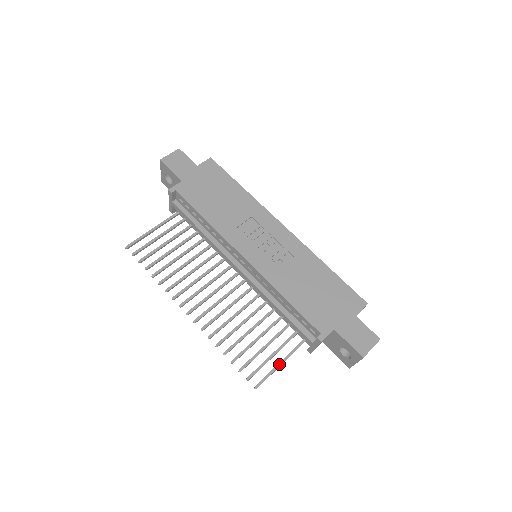
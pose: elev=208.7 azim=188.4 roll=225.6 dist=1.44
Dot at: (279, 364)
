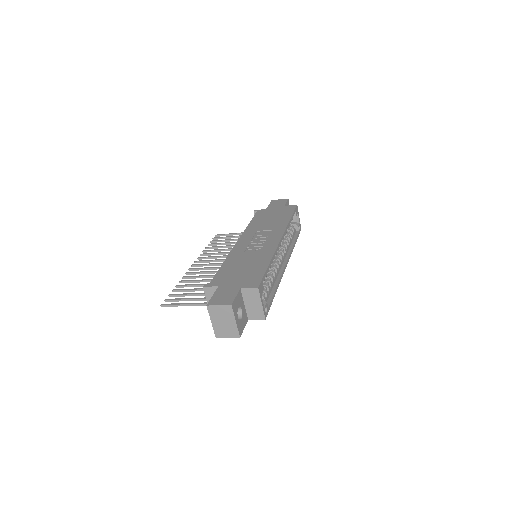
Dot at: (186, 303)
